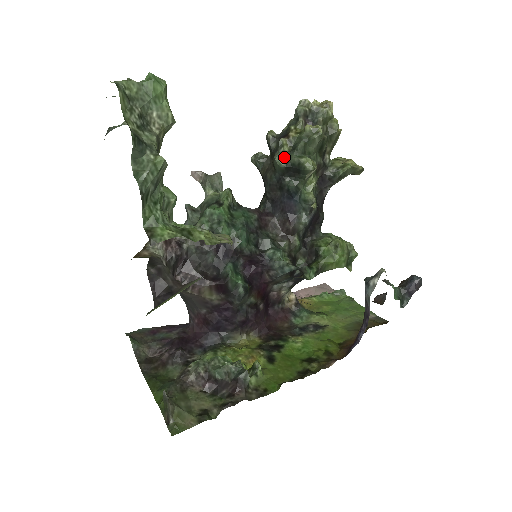
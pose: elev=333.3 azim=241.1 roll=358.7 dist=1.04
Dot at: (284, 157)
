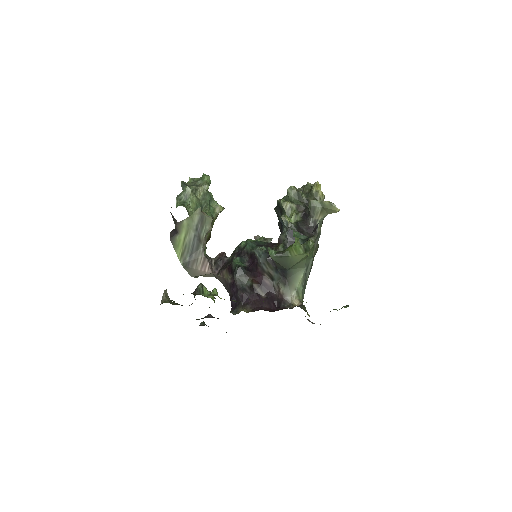
Dot at: occluded
